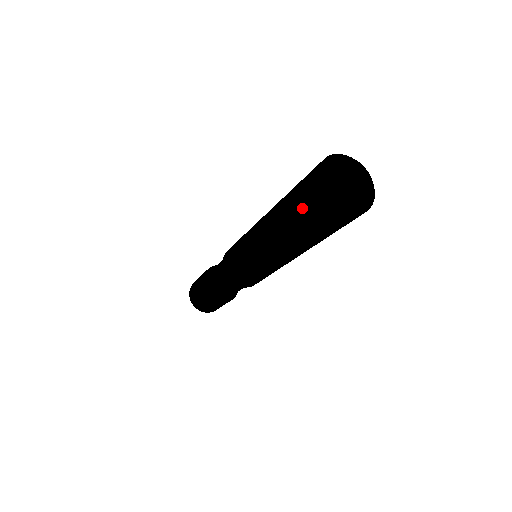
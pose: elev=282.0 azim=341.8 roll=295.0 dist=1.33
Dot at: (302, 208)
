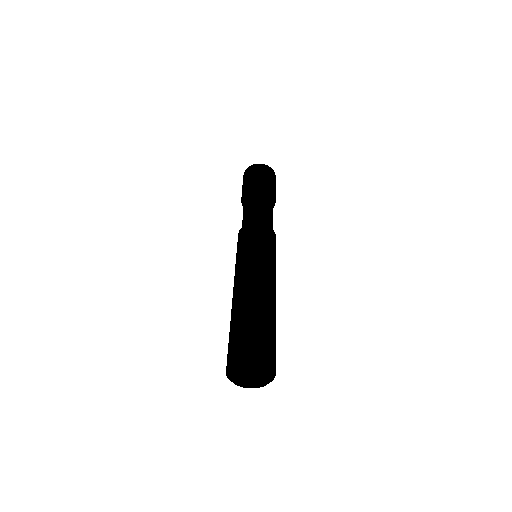
Dot at: occluded
